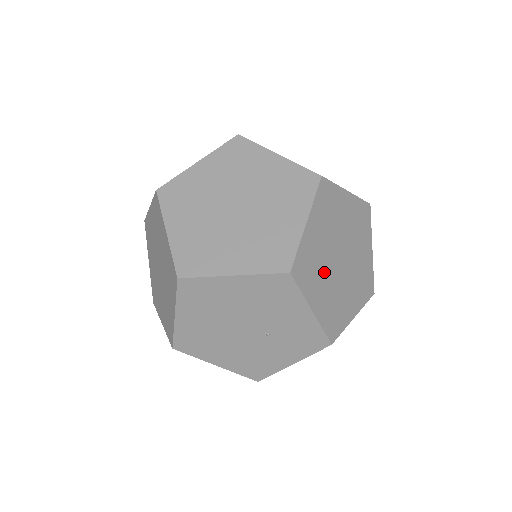
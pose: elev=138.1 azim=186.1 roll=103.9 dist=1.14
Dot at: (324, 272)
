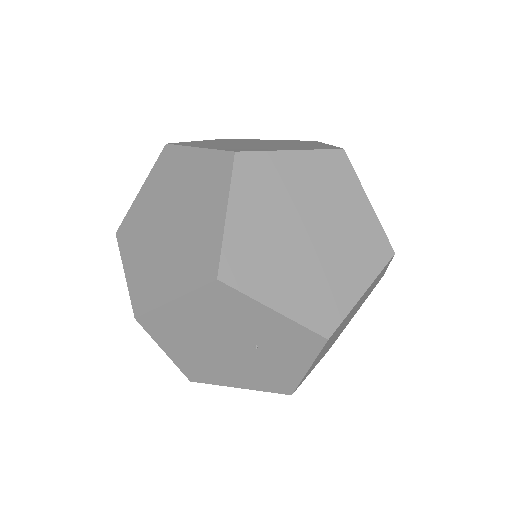
Dot at: (281, 259)
